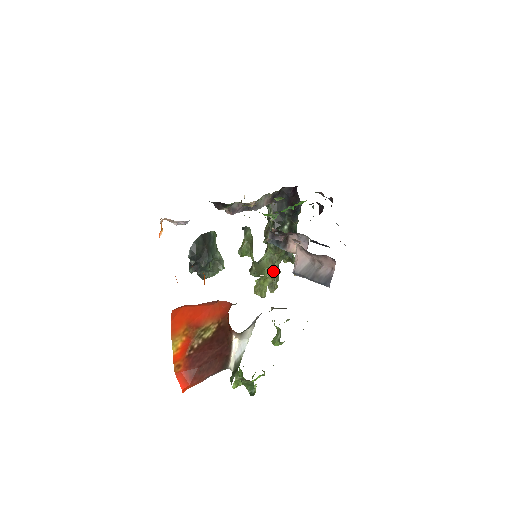
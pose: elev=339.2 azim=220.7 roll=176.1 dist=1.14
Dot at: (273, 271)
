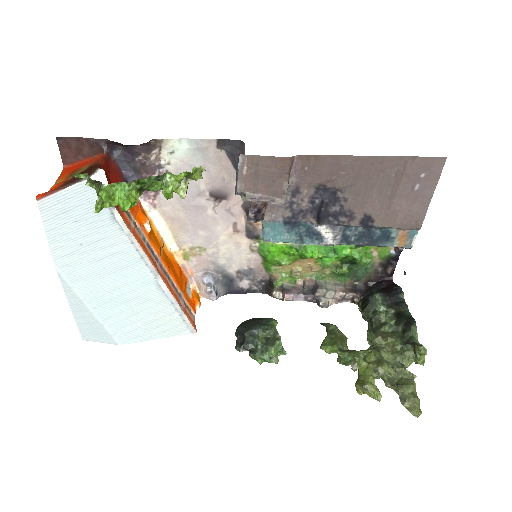
Dot at: (378, 357)
